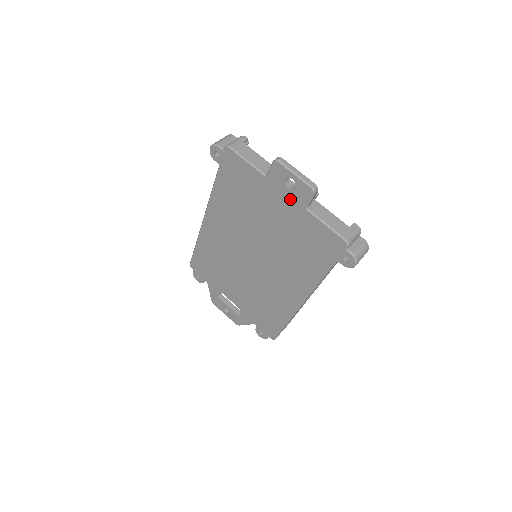
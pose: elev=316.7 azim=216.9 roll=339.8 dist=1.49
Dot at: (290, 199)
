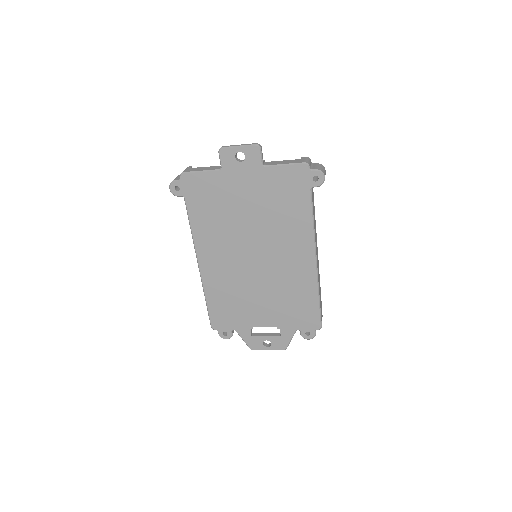
Dot at: (248, 170)
